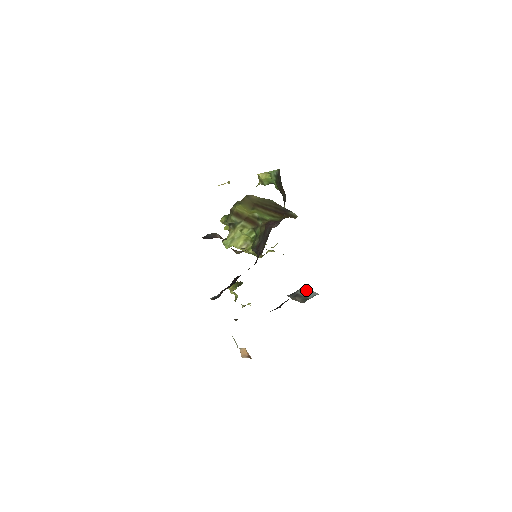
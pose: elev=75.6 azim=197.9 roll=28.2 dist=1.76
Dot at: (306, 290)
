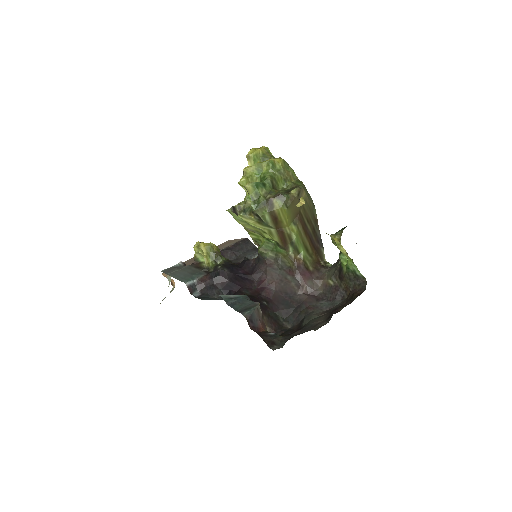
Dot at: occluded
